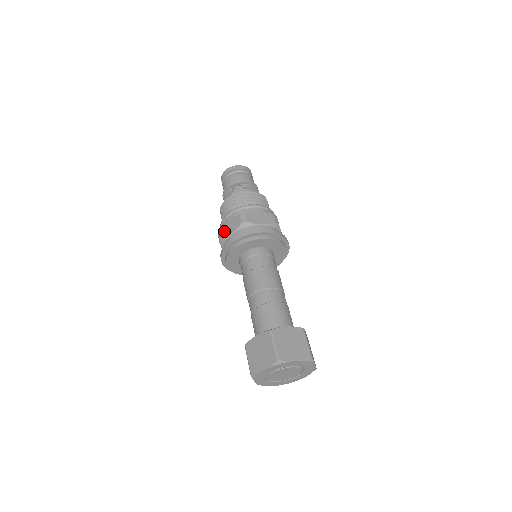
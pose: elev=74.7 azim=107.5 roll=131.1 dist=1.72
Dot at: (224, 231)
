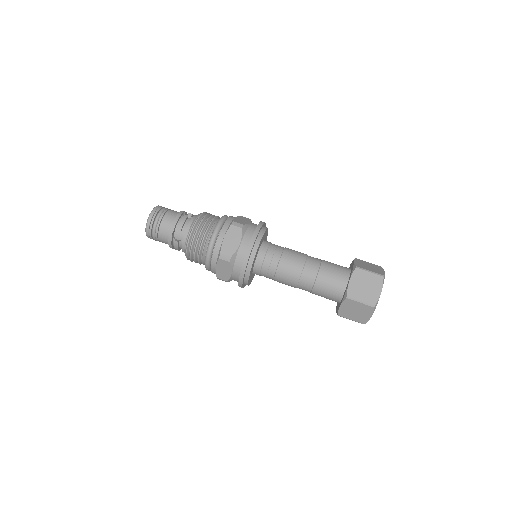
Dot at: (222, 276)
